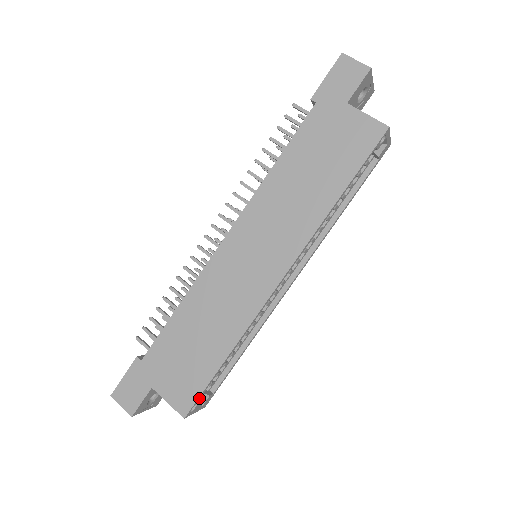
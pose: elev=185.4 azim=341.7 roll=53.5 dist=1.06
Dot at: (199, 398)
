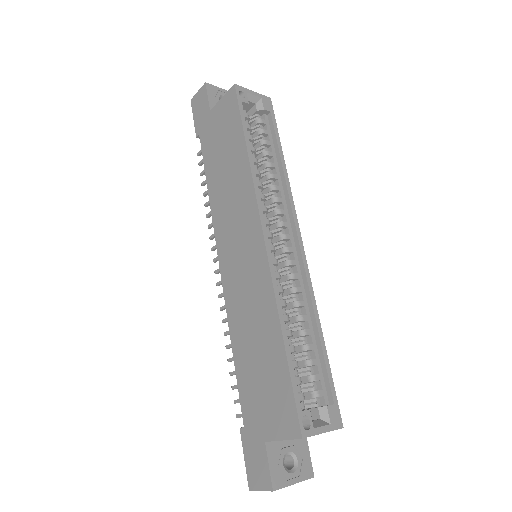
Dot at: (298, 405)
